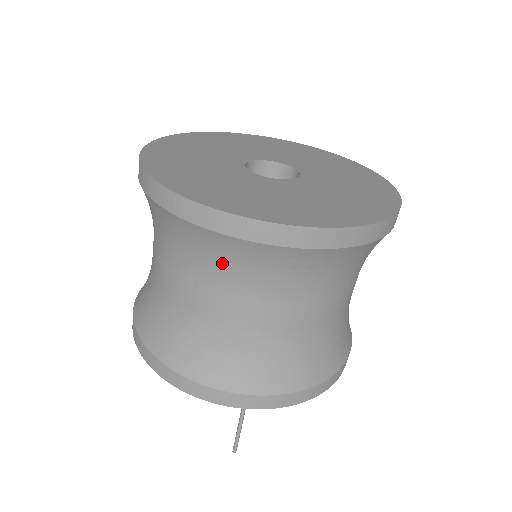
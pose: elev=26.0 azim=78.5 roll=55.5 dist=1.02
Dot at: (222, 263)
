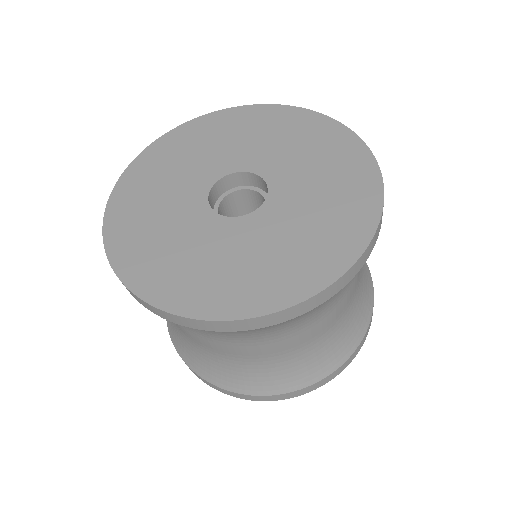
Dot at: occluded
